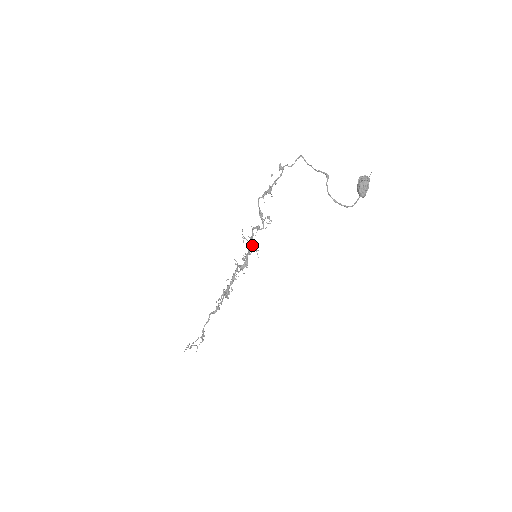
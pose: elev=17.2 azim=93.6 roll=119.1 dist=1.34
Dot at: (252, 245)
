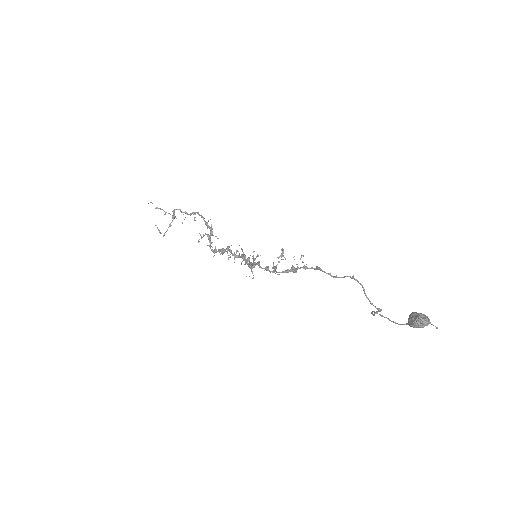
Dot at: (254, 264)
